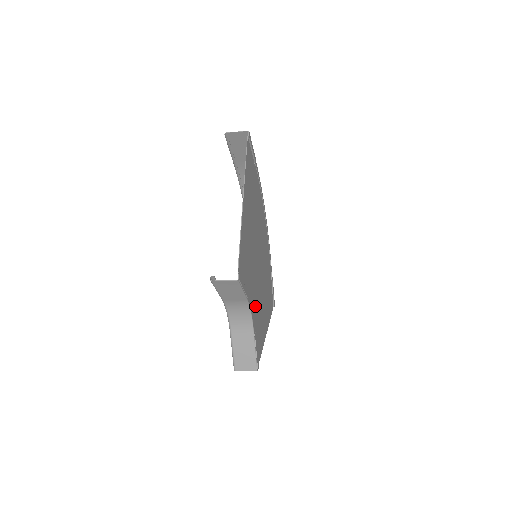
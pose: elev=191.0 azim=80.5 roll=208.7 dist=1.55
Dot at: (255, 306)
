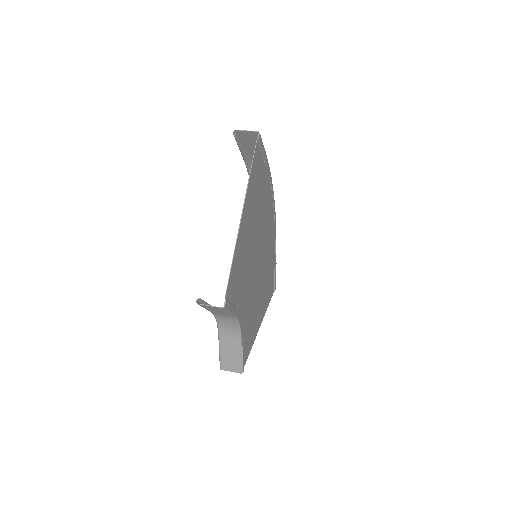
Dot at: (247, 312)
